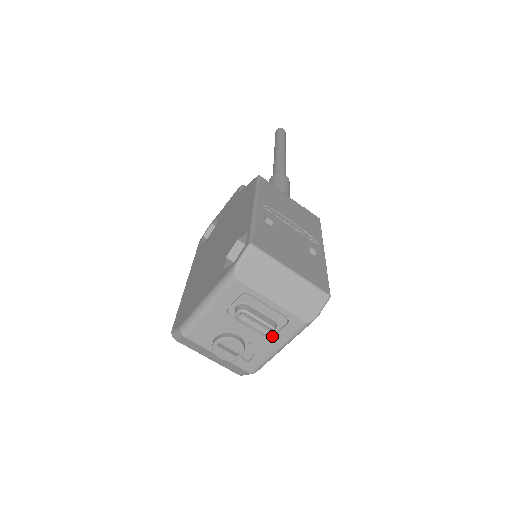
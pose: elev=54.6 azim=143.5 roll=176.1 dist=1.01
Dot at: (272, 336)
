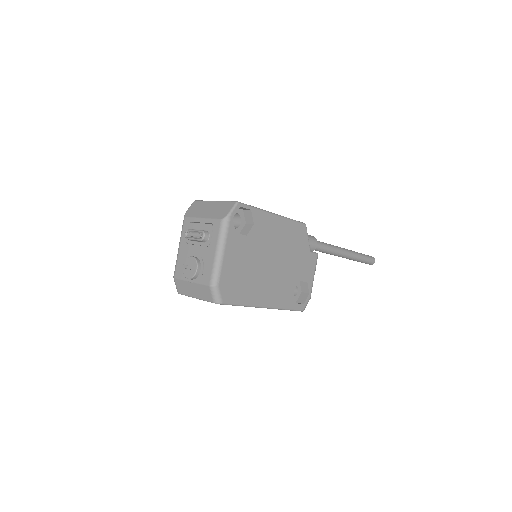
Dot at: (210, 244)
